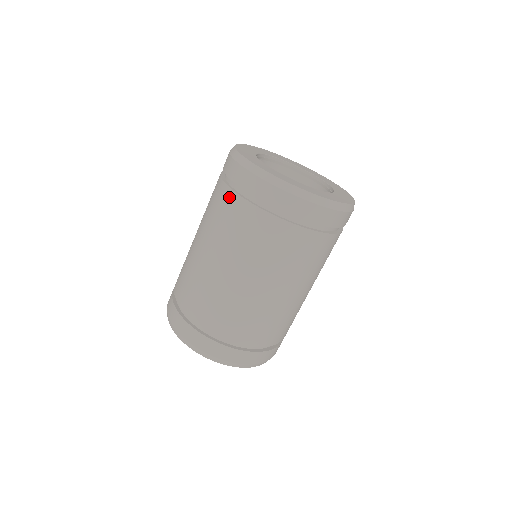
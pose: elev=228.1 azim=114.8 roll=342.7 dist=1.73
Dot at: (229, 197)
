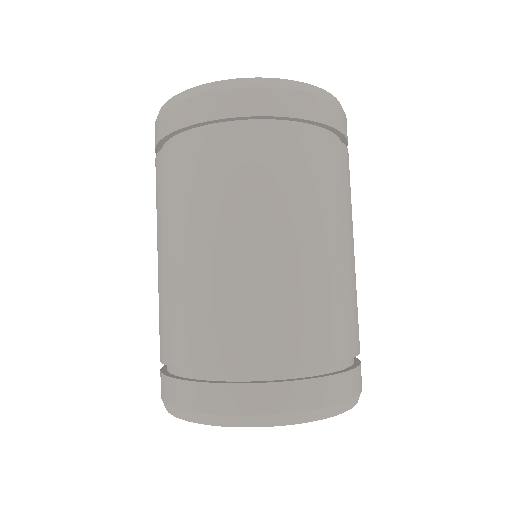
Dot at: (159, 162)
